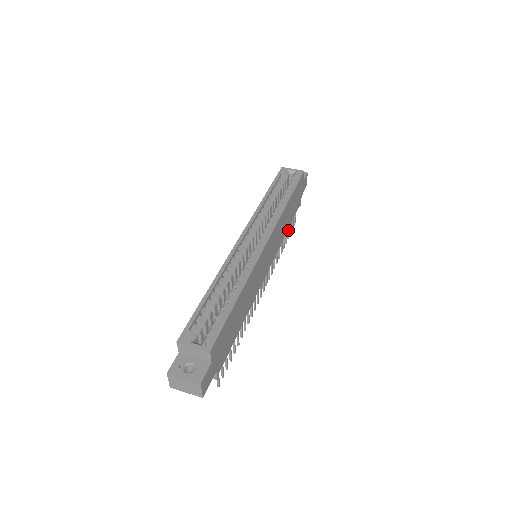
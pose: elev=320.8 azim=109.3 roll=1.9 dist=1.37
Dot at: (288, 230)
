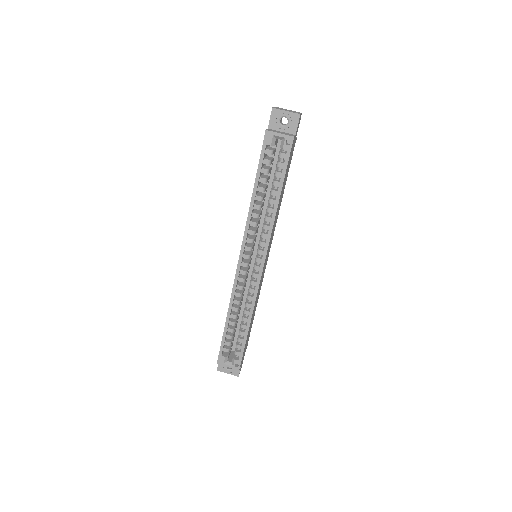
Dot at: occluded
